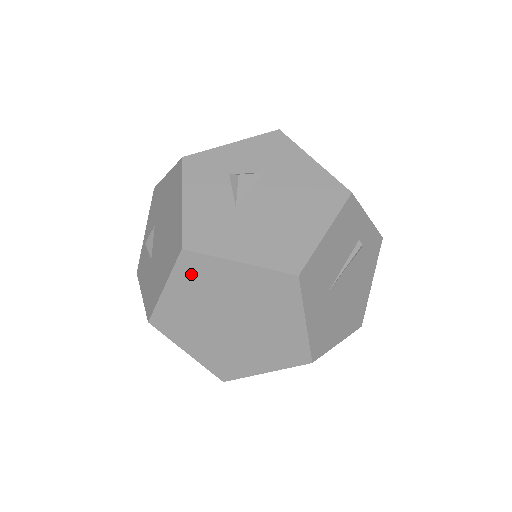
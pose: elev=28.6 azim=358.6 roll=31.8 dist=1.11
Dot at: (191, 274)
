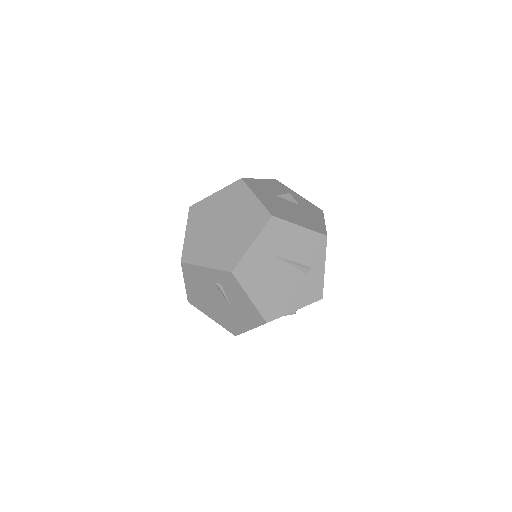
Dot at: (232, 192)
